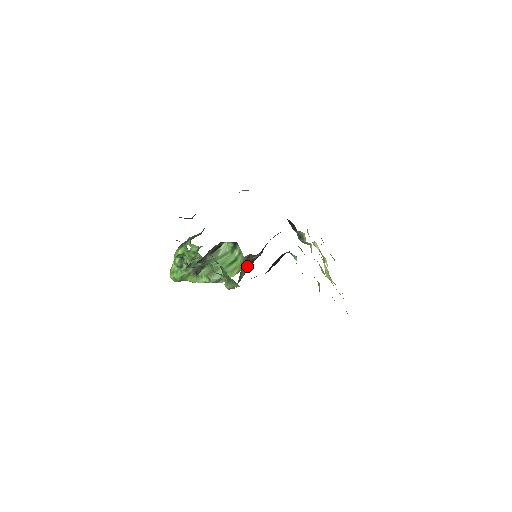
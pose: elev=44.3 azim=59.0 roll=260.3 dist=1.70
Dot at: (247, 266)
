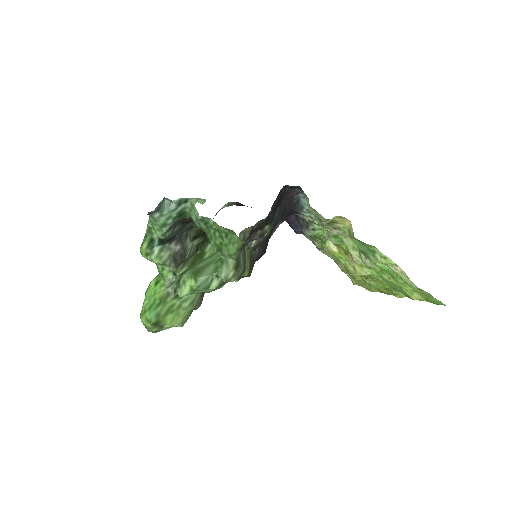
Dot at: (246, 260)
